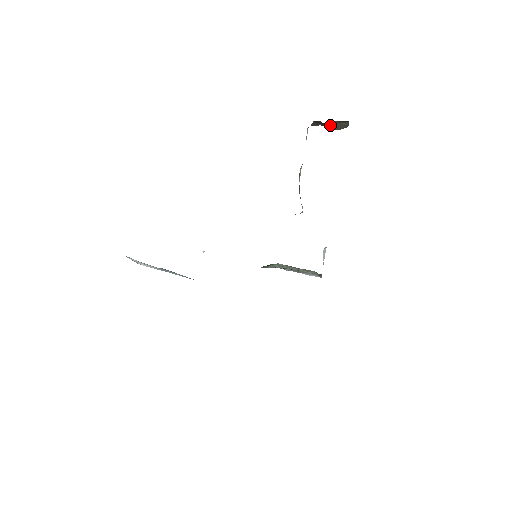
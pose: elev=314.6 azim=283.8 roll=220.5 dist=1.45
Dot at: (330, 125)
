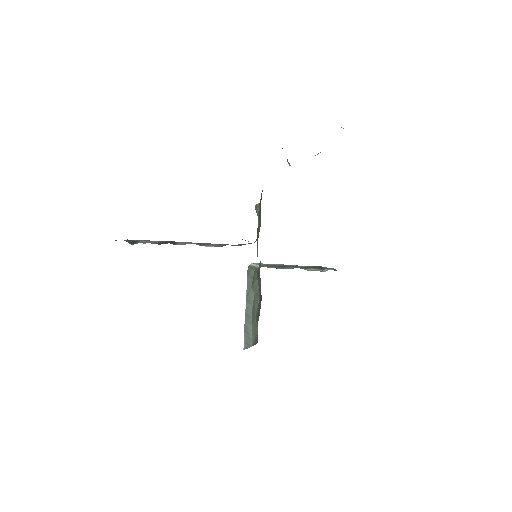
Dot at: occluded
